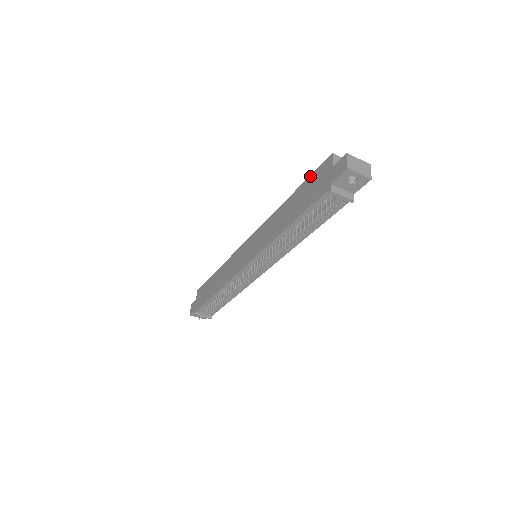
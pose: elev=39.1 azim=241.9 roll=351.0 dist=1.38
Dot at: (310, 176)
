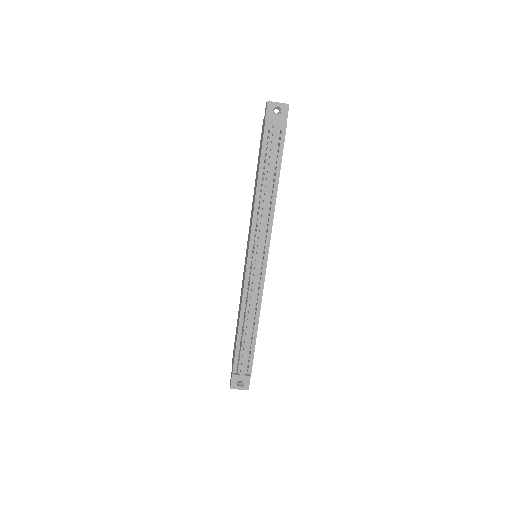
Dot at: (259, 149)
